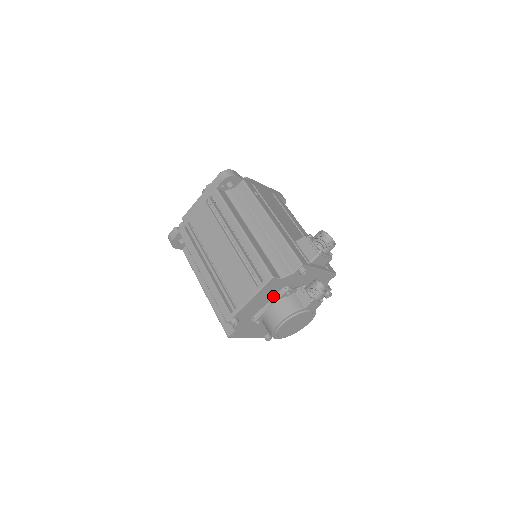
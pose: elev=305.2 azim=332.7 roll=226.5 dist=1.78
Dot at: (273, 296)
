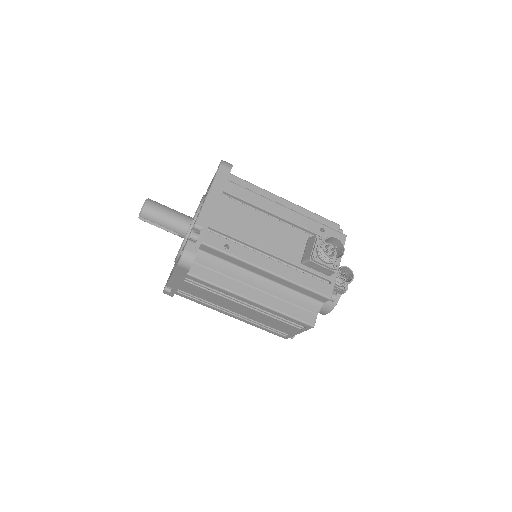
Dot at: occluded
